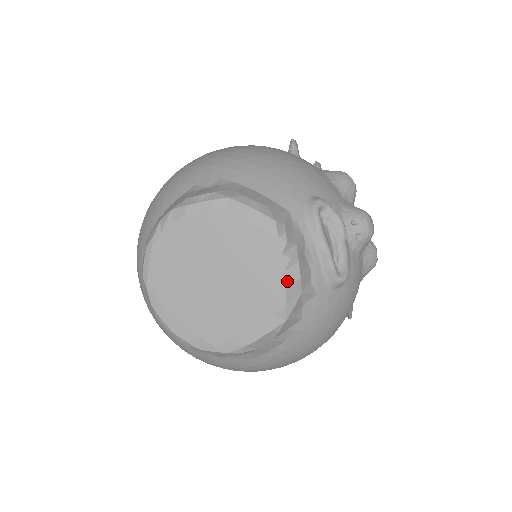
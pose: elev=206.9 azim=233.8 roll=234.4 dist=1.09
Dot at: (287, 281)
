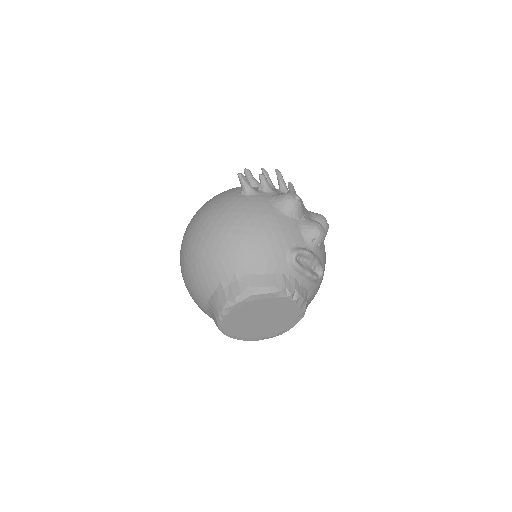
Dot at: (299, 306)
